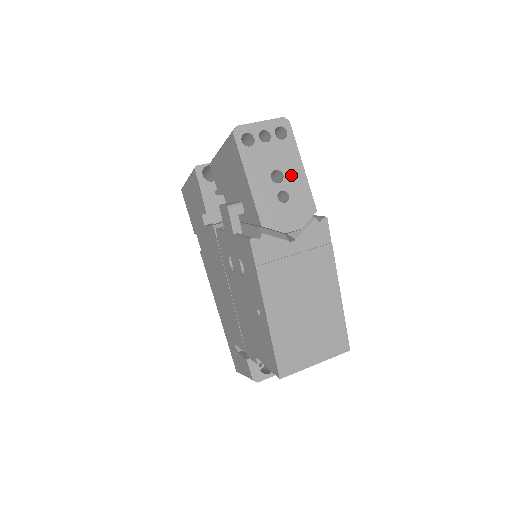
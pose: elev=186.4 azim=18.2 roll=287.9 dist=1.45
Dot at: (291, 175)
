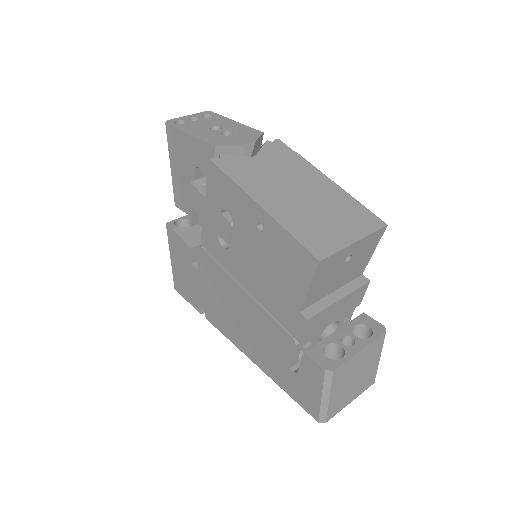
Dot at: (228, 126)
